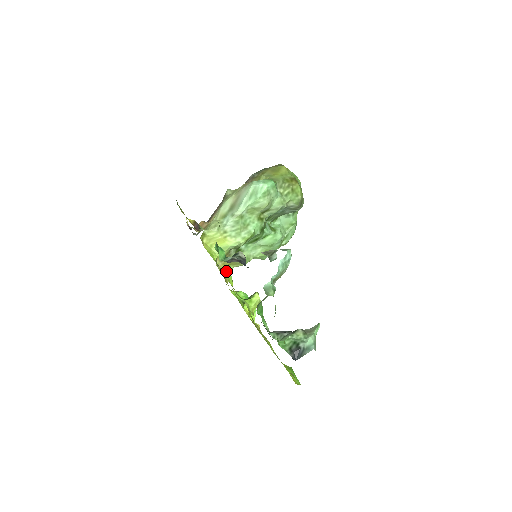
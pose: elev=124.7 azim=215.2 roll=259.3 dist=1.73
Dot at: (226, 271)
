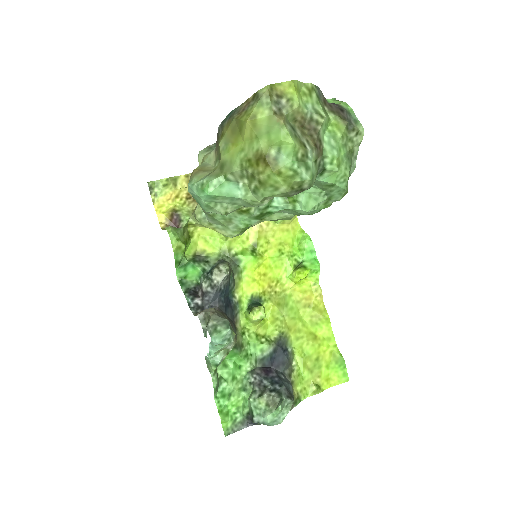
Dot at: occluded
